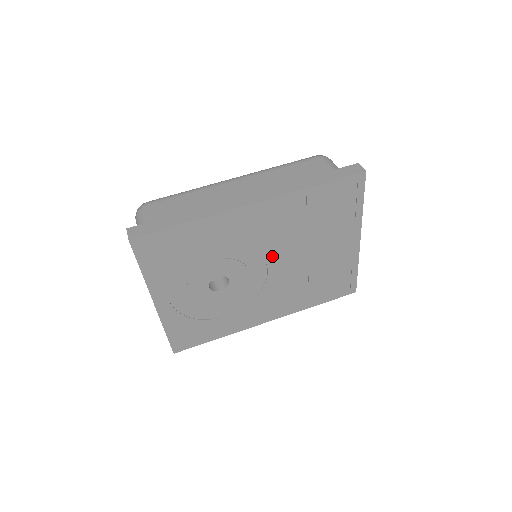
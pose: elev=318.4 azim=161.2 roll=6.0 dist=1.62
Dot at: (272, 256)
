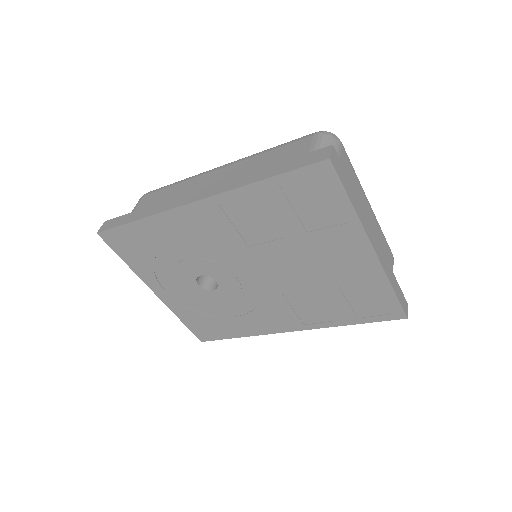
Dot at: (252, 260)
